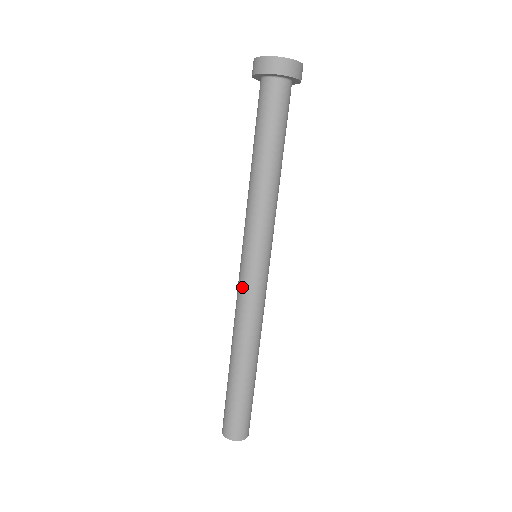
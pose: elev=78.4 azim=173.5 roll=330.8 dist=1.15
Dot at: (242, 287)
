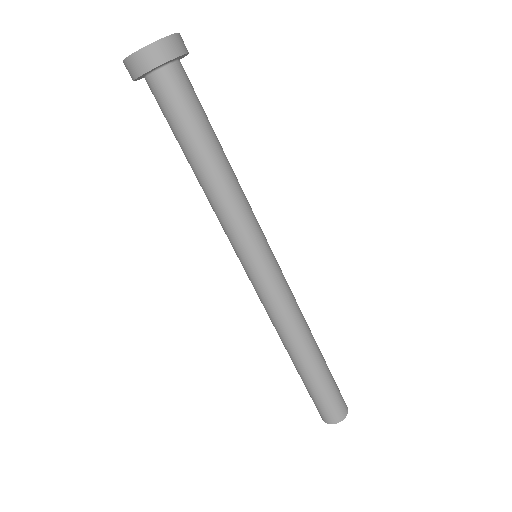
Dot at: (257, 293)
